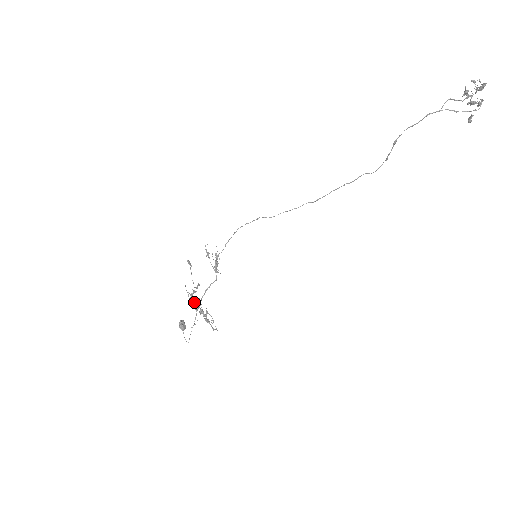
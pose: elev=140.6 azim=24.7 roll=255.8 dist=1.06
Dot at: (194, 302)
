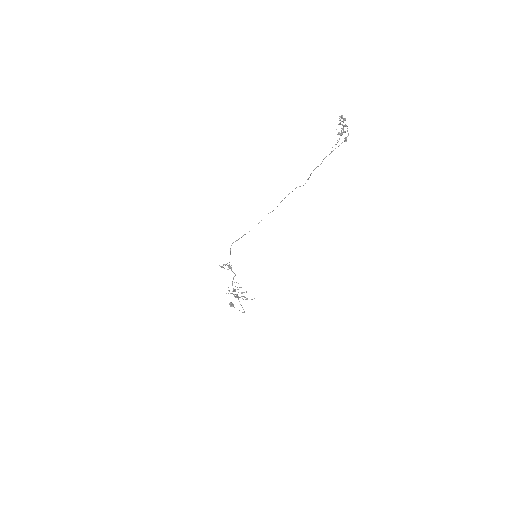
Dot at: (236, 296)
